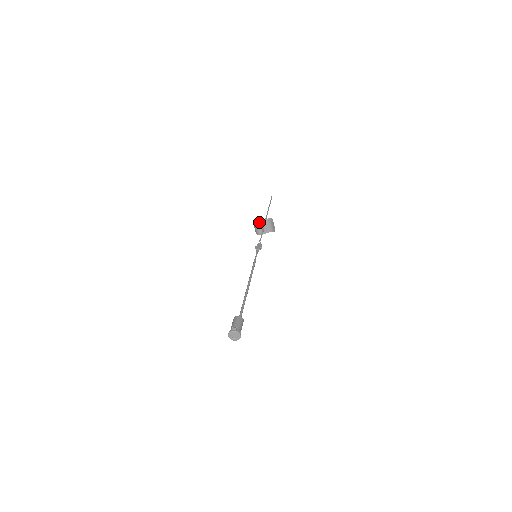
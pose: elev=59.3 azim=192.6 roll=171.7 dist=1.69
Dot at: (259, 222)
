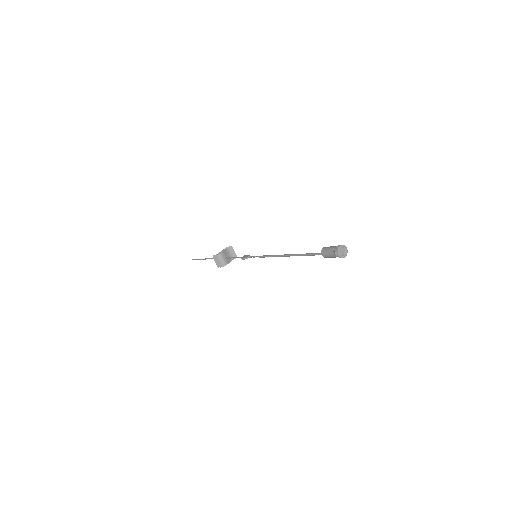
Dot at: occluded
